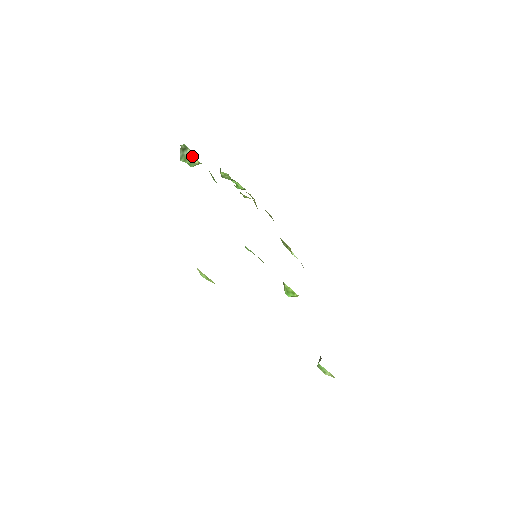
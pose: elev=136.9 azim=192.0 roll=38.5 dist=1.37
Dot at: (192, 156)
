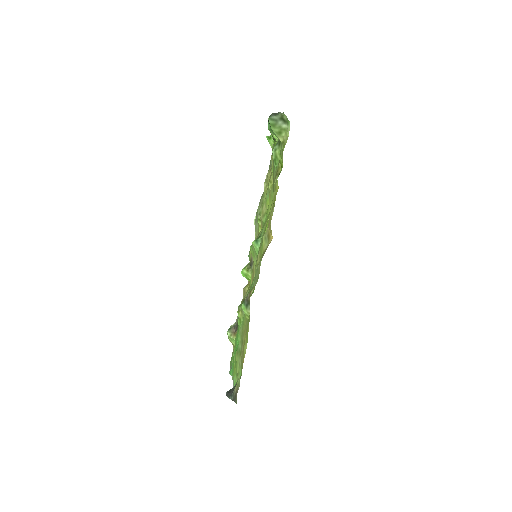
Dot at: (283, 133)
